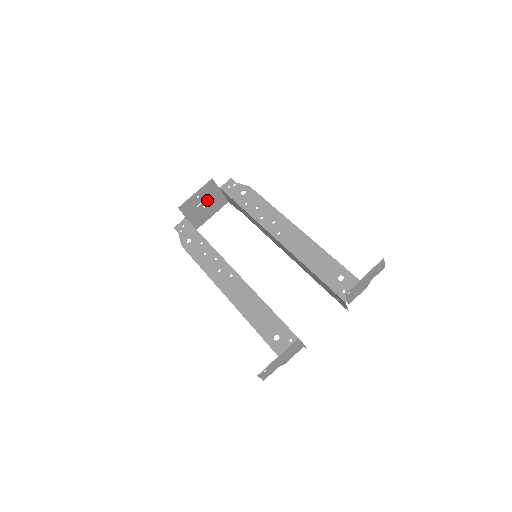
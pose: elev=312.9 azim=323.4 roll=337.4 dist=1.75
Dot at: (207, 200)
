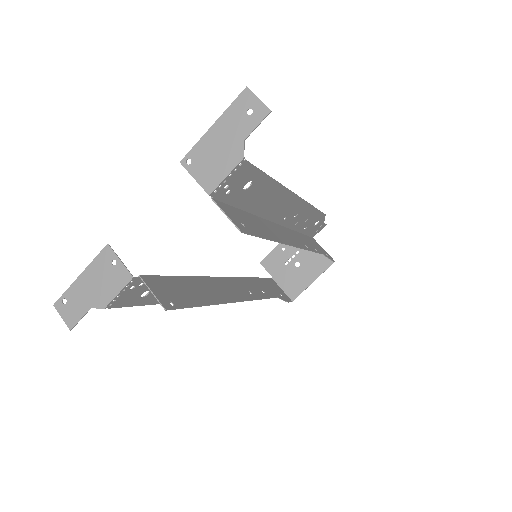
Dot at: (299, 256)
